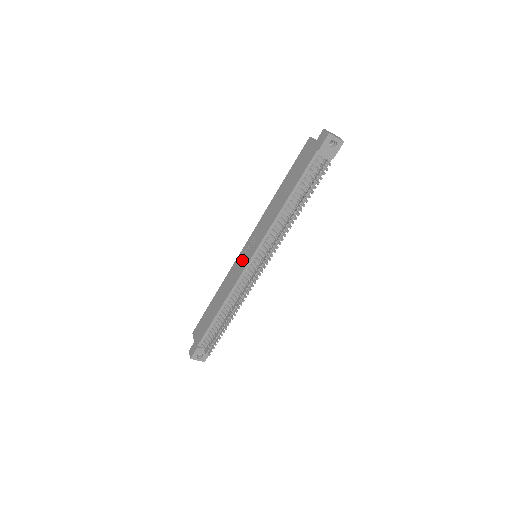
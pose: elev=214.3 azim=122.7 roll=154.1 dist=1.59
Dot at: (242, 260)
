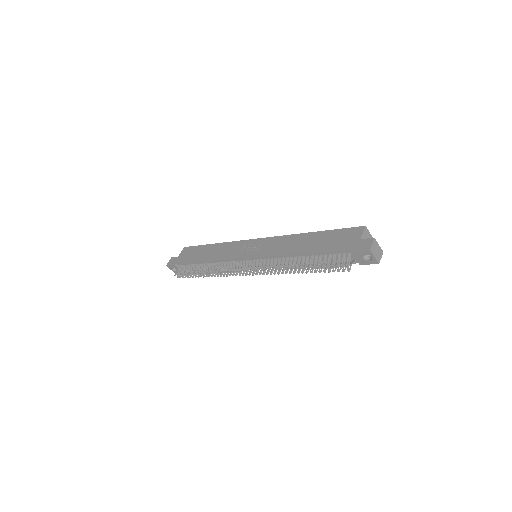
Dot at: (245, 248)
